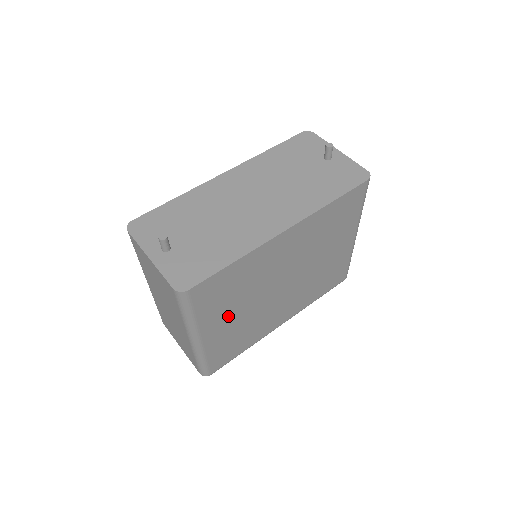
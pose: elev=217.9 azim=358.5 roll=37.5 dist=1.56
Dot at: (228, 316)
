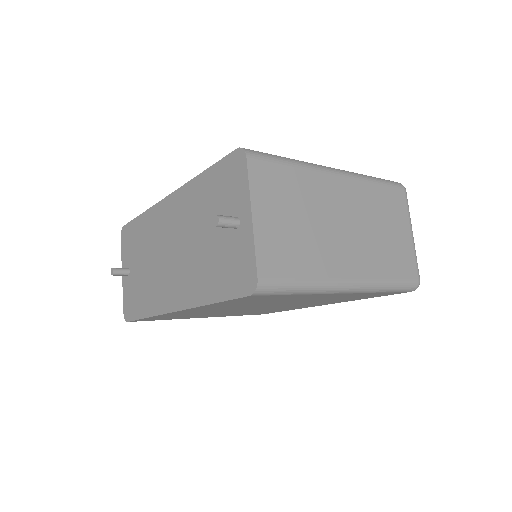
Dot at: (211, 315)
